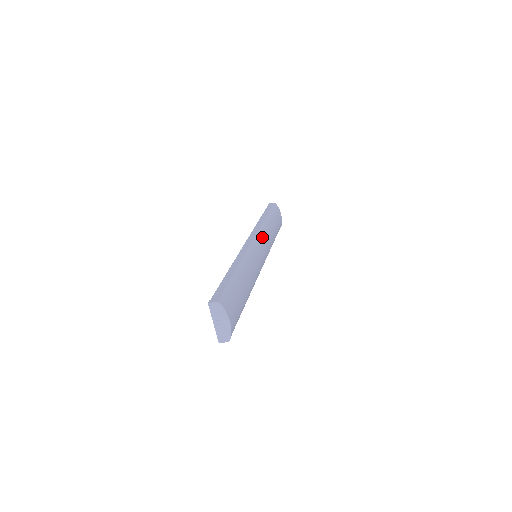
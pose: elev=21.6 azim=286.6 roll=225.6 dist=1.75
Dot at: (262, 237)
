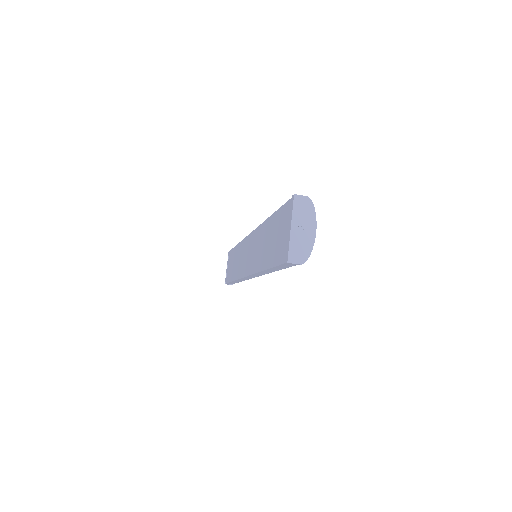
Dot at: occluded
